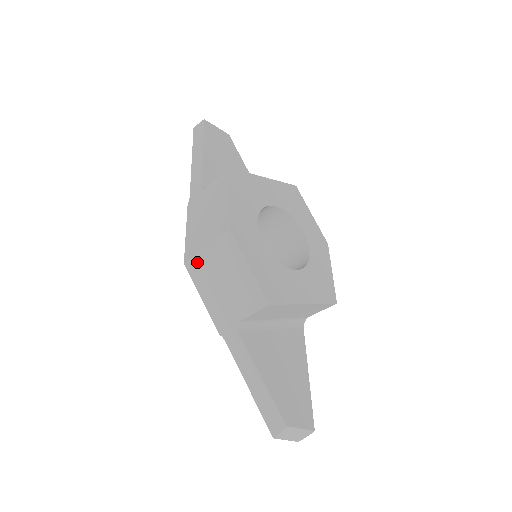
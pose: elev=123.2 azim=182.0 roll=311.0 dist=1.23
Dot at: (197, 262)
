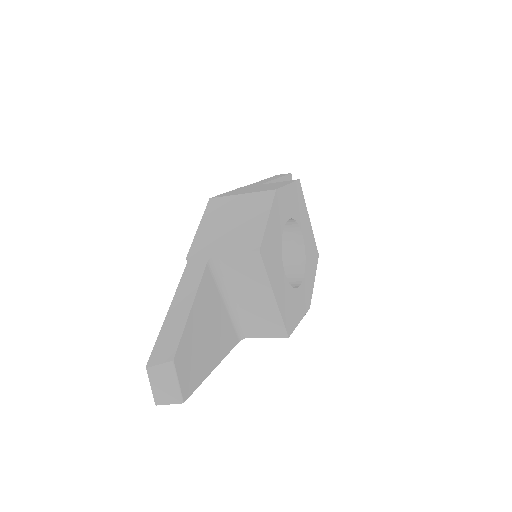
Dot at: (223, 201)
